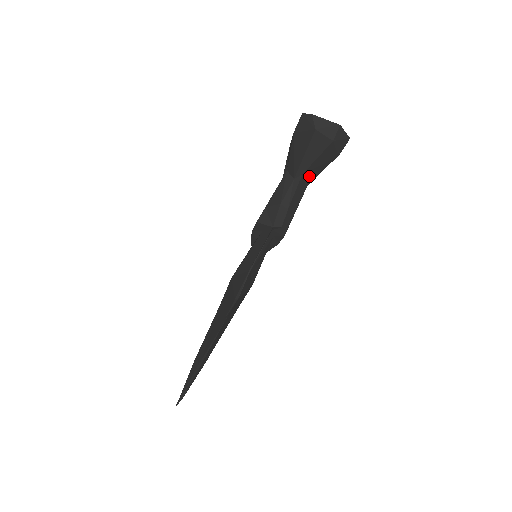
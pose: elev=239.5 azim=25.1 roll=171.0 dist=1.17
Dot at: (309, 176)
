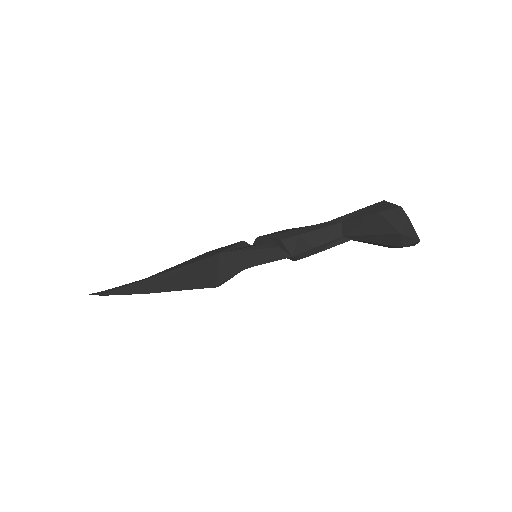
Dot at: (356, 240)
